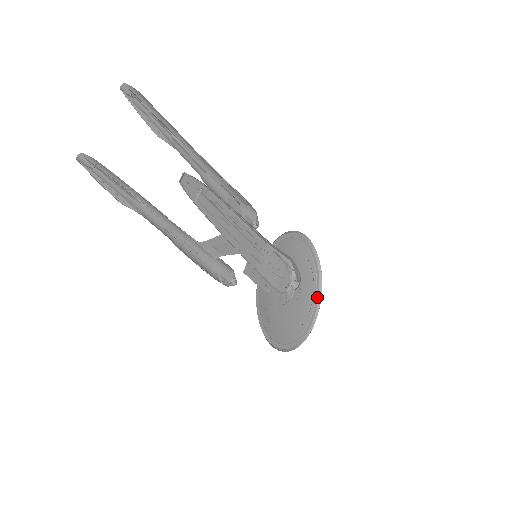
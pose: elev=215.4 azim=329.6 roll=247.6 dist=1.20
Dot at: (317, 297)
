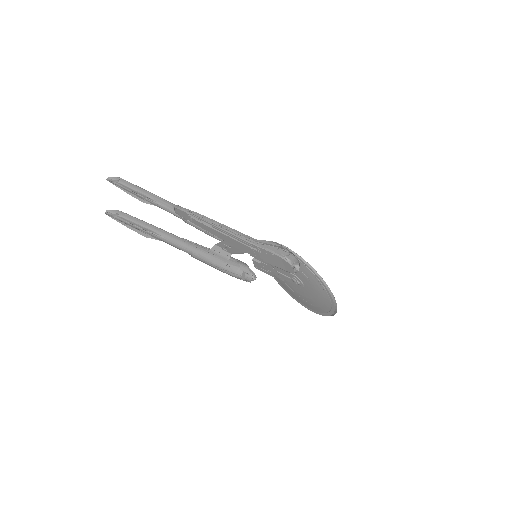
Dot at: (322, 284)
